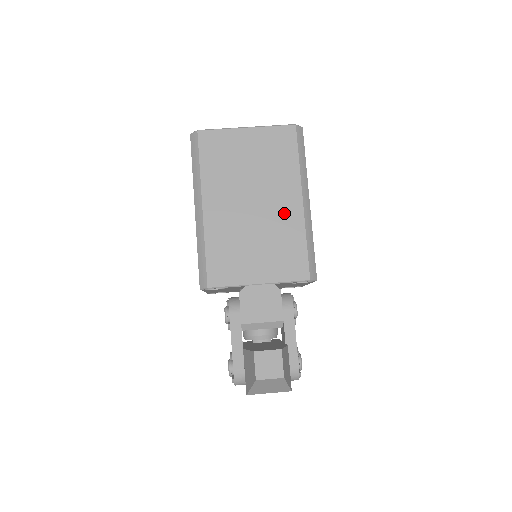
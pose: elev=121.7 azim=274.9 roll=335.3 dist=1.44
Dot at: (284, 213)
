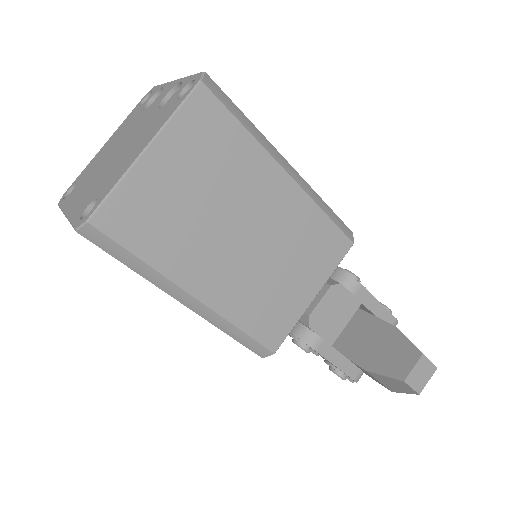
Dot at: (281, 208)
